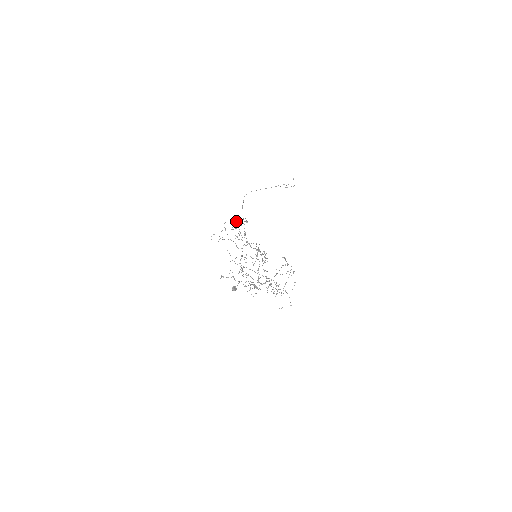
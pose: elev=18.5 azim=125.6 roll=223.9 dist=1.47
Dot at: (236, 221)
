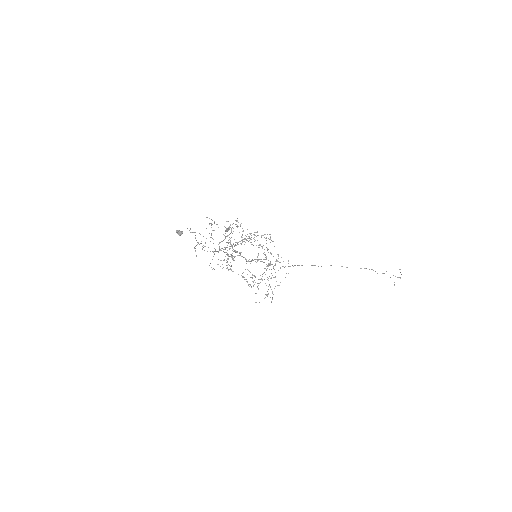
Dot at: occluded
